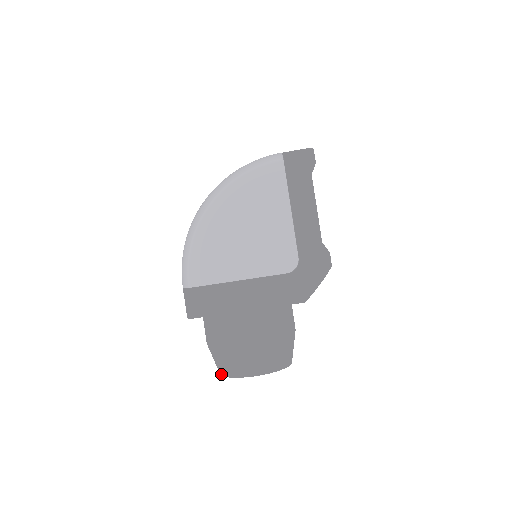
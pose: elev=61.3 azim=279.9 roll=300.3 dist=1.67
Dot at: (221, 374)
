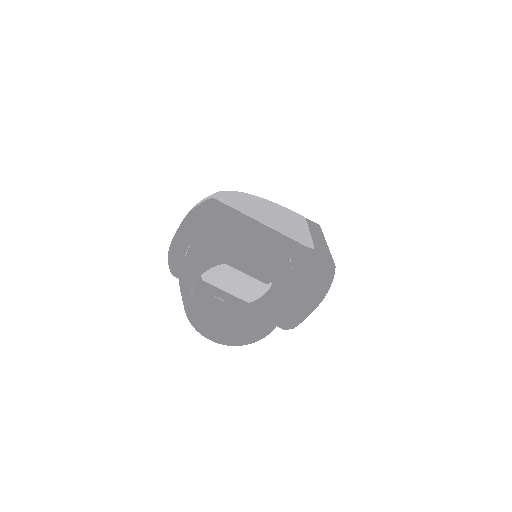
Dot at: (205, 262)
